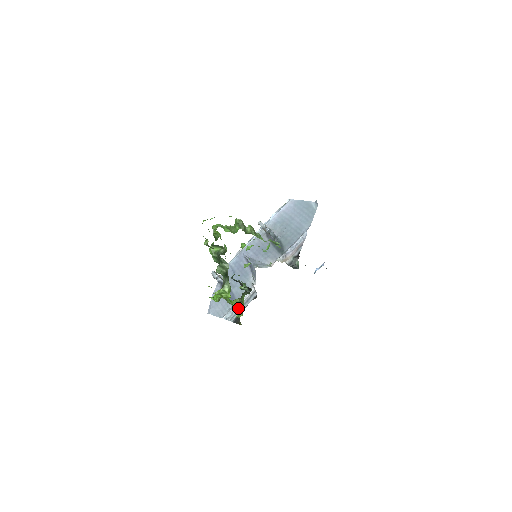
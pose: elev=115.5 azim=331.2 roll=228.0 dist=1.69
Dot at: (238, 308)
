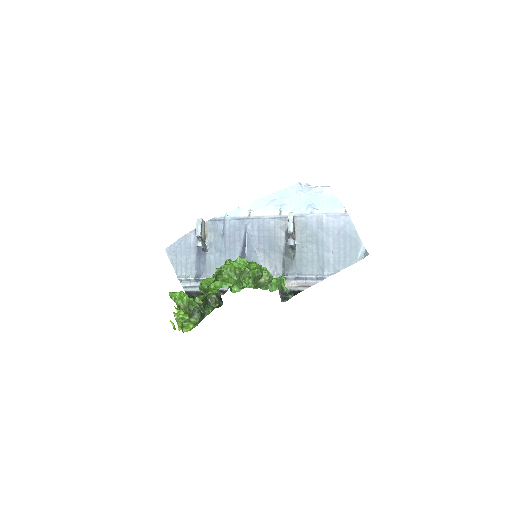
Dot at: occluded
